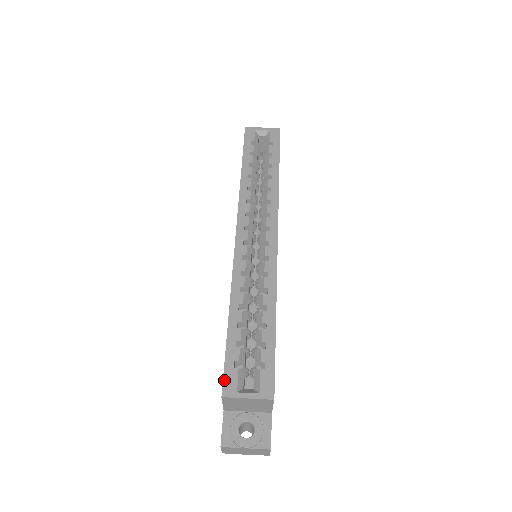
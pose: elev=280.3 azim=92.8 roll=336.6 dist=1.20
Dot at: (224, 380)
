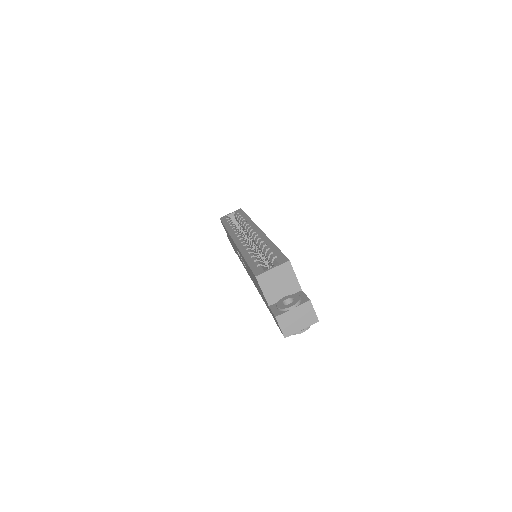
Dot at: (253, 272)
